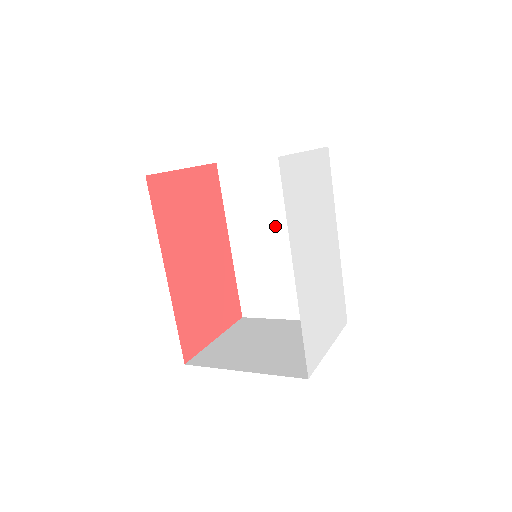
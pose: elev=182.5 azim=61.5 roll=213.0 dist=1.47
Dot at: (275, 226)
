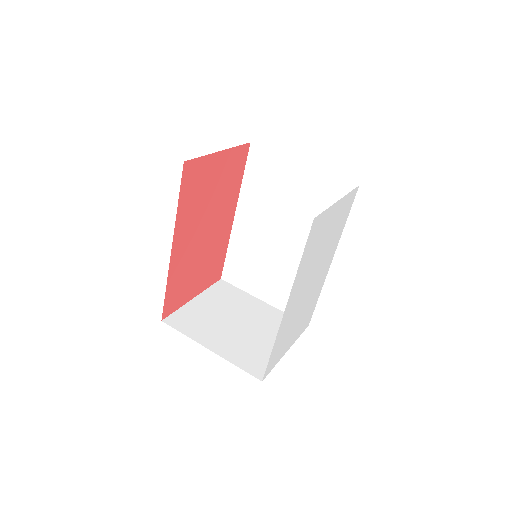
Dot at: (281, 224)
